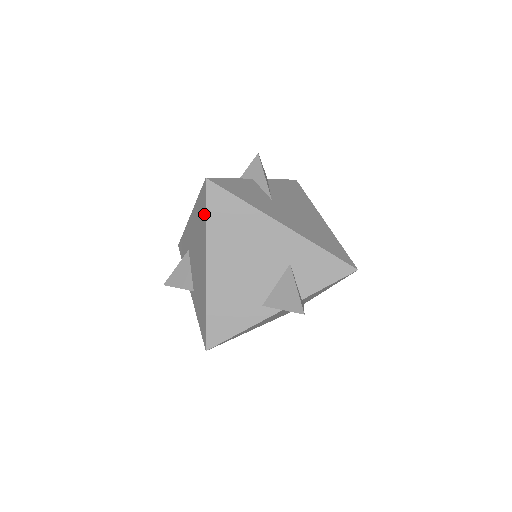
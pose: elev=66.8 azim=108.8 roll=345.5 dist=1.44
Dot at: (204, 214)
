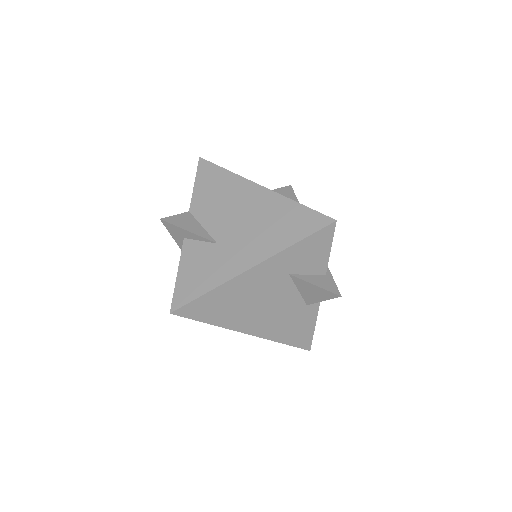
Dot at: (201, 320)
